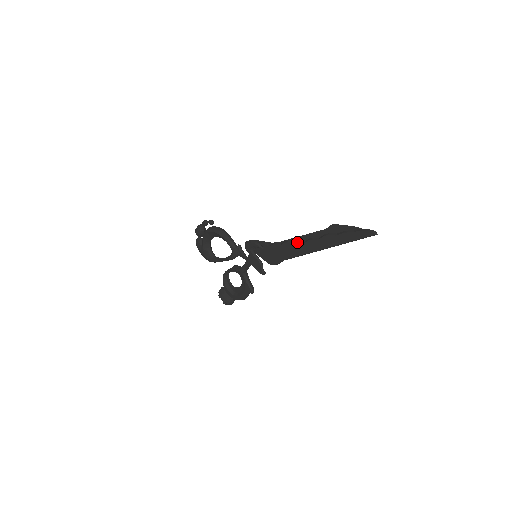
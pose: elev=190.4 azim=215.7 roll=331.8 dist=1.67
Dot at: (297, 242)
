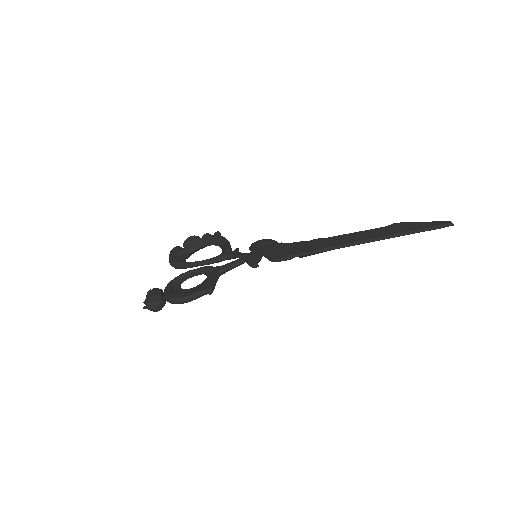
Dot at: (335, 237)
